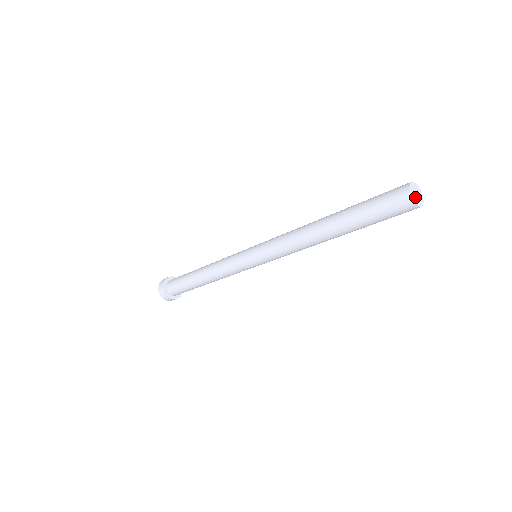
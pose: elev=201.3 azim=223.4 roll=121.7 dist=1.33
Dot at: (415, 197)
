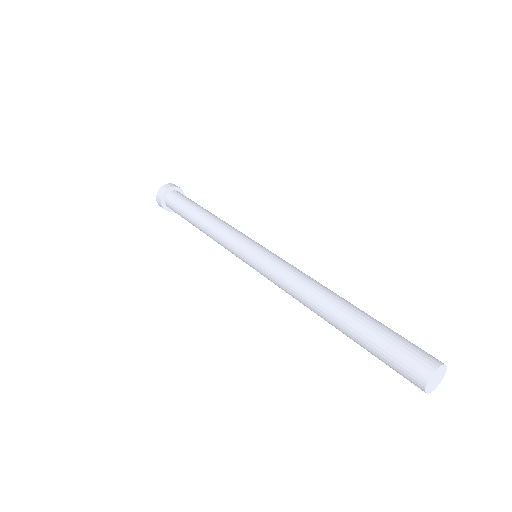
Dot at: (431, 382)
